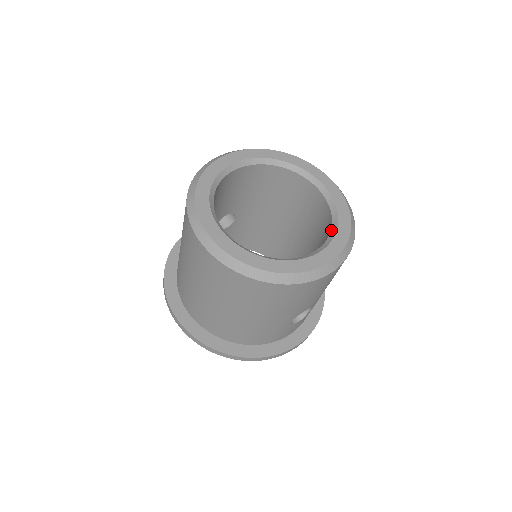
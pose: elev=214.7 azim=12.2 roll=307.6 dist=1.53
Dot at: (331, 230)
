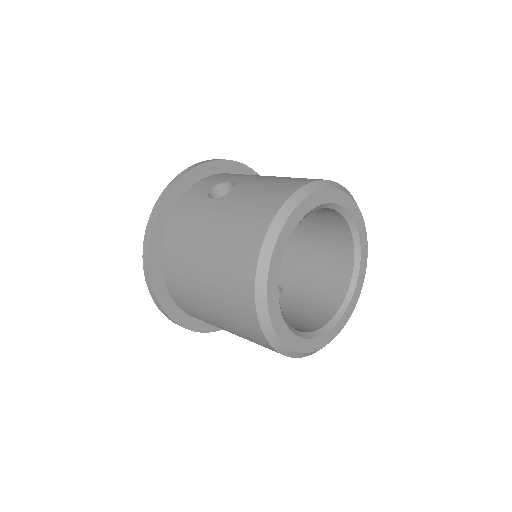
Dot at: (350, 285)
